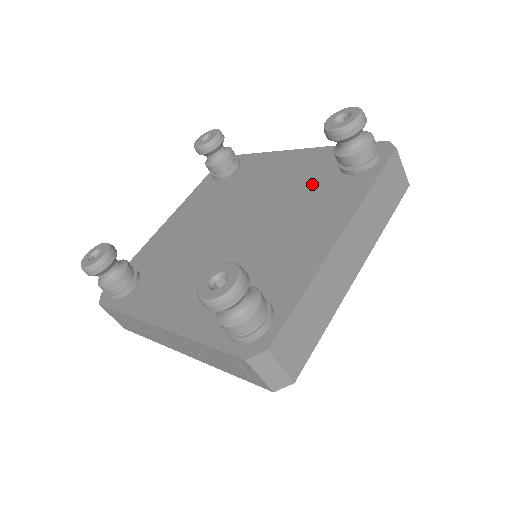
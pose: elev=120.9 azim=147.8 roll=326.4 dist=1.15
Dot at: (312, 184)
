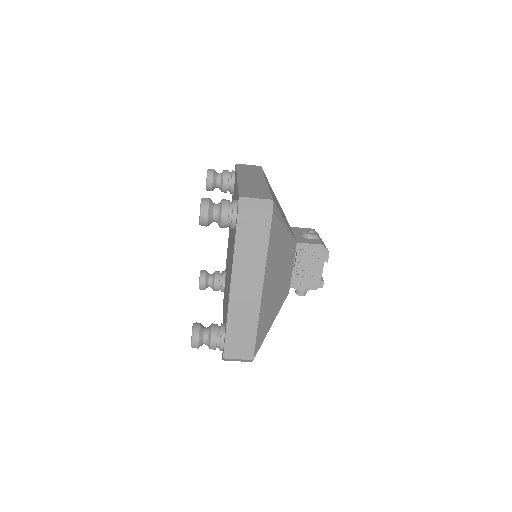
Dot at: occluded
